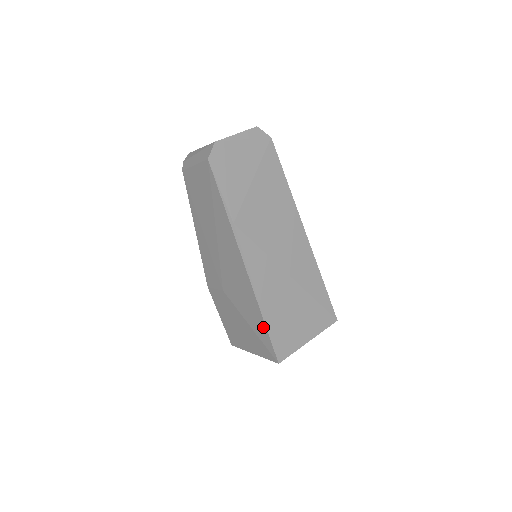
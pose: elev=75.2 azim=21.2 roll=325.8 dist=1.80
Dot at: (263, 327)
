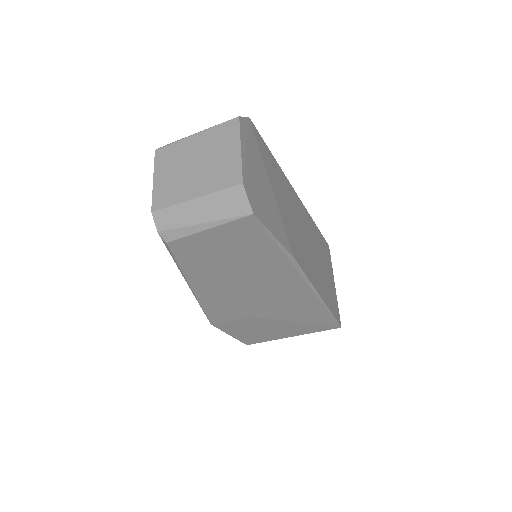
Dot at: (325, 315)
